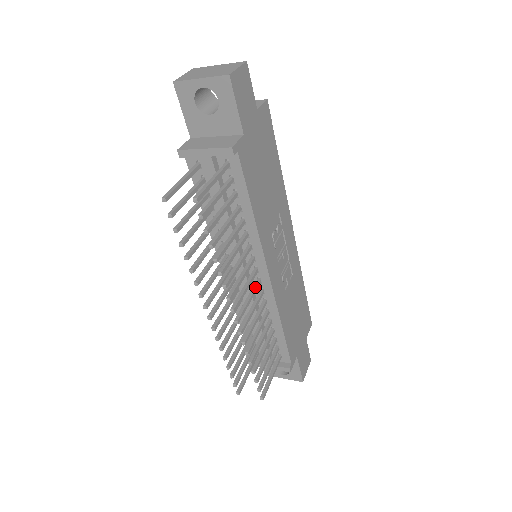
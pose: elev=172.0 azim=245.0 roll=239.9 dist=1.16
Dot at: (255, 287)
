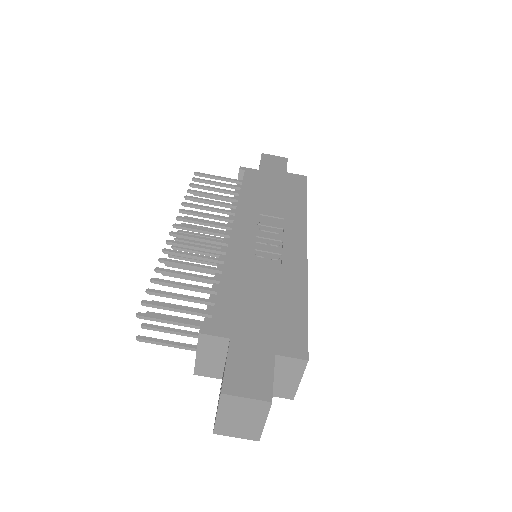
Dot at: (217, 240)
